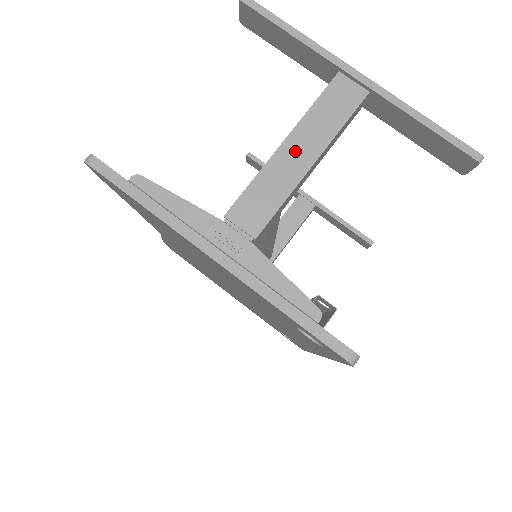
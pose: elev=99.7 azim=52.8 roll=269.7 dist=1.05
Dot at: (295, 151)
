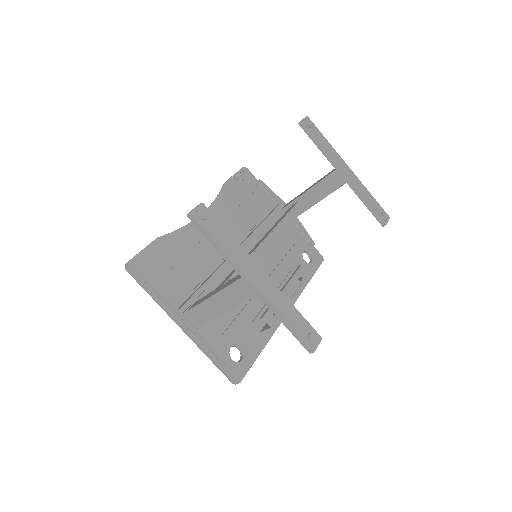
Dot at: (218, 302)
